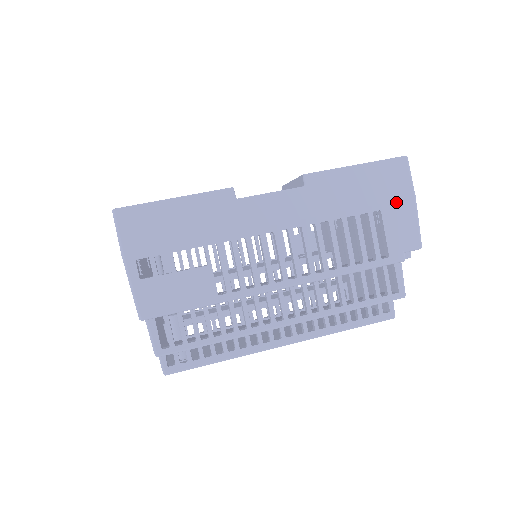
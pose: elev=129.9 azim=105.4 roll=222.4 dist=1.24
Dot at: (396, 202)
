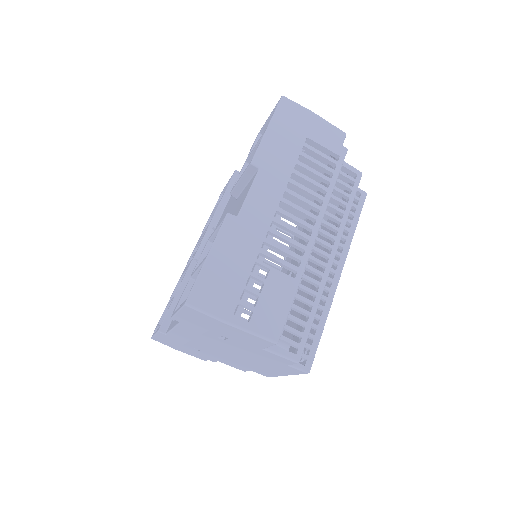
Dot at: (308, 125)
